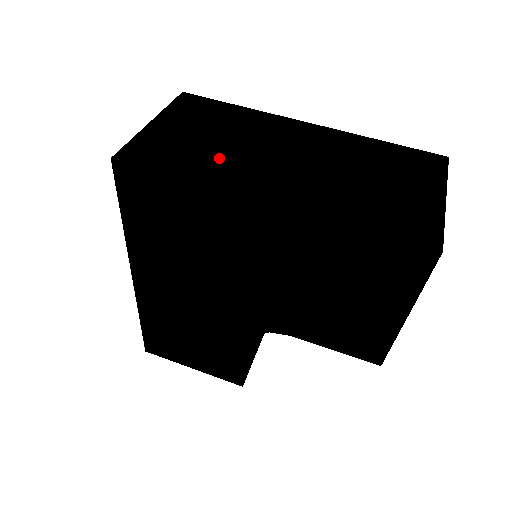
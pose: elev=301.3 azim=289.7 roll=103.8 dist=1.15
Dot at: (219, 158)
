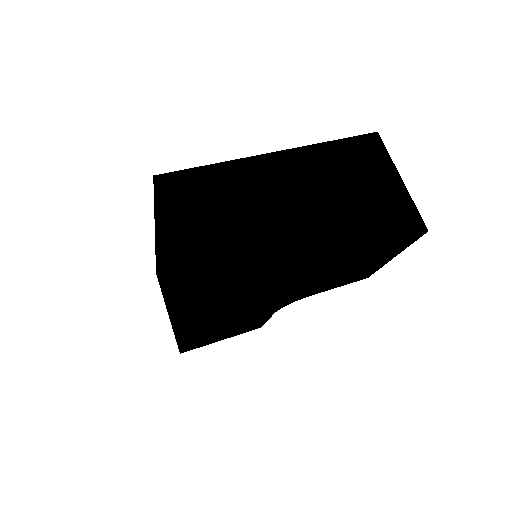
Dot at: (258, 240)
